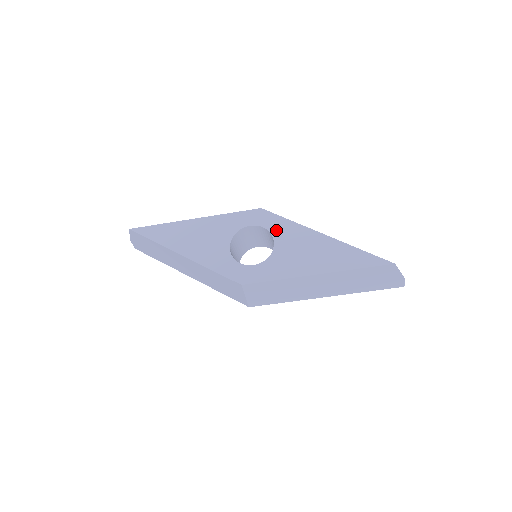
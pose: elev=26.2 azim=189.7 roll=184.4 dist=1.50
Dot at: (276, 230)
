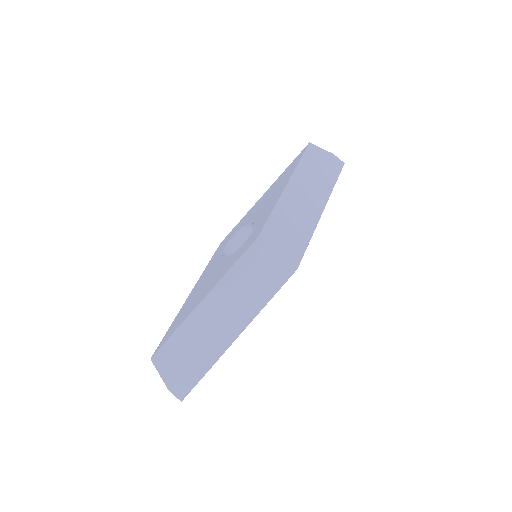
Dot at: (241, 226)
